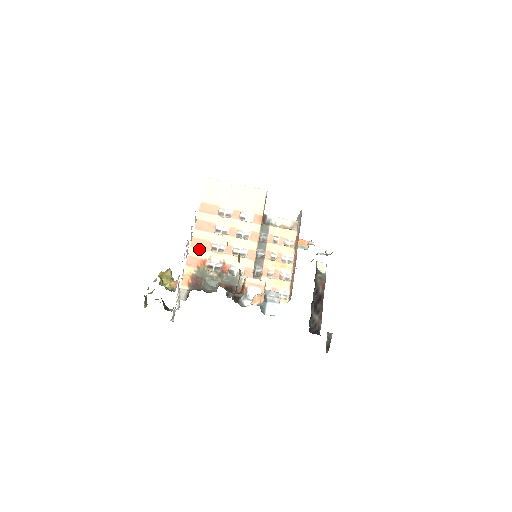
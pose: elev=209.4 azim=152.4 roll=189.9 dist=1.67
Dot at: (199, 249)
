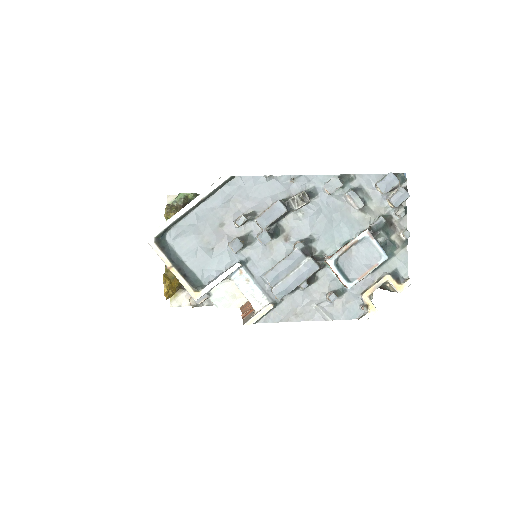
Dot at: occluded
